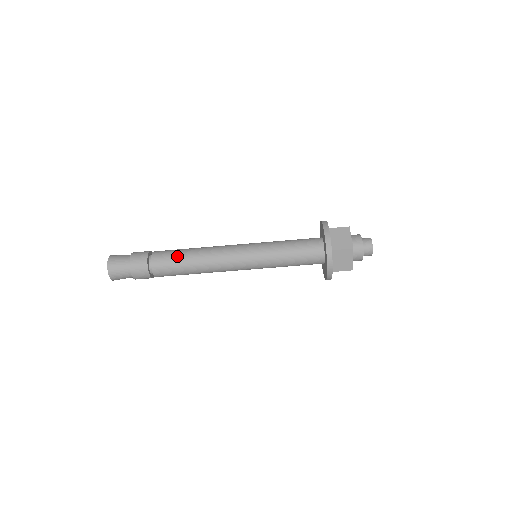
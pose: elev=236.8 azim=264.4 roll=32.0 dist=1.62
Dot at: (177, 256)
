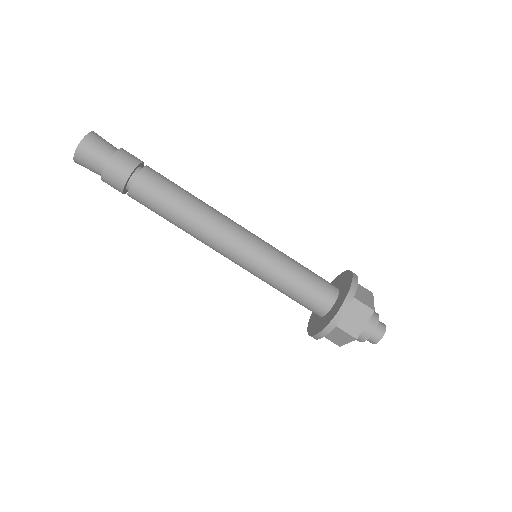
Dot at: (166, 199)
